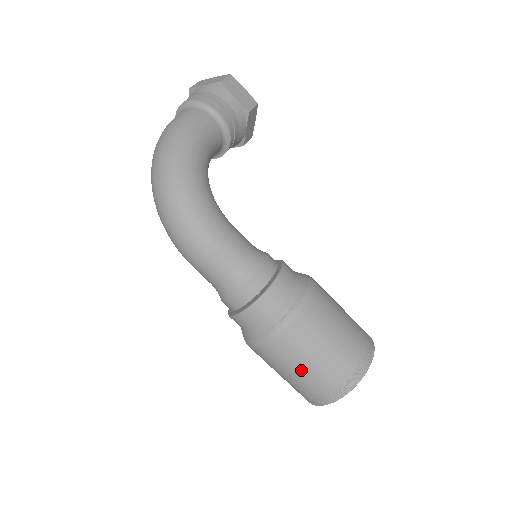
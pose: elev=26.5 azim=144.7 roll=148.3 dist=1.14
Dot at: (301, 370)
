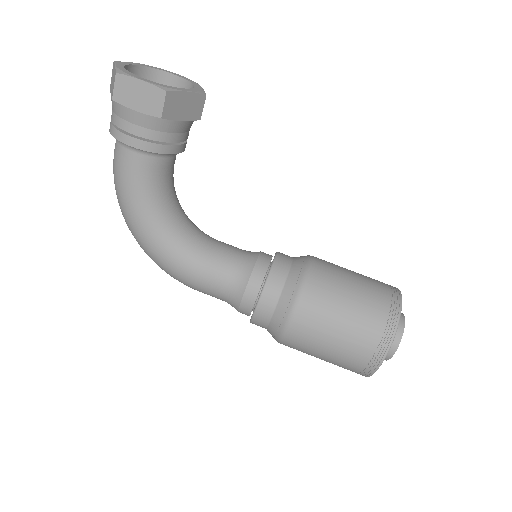
Dot at: occluded
